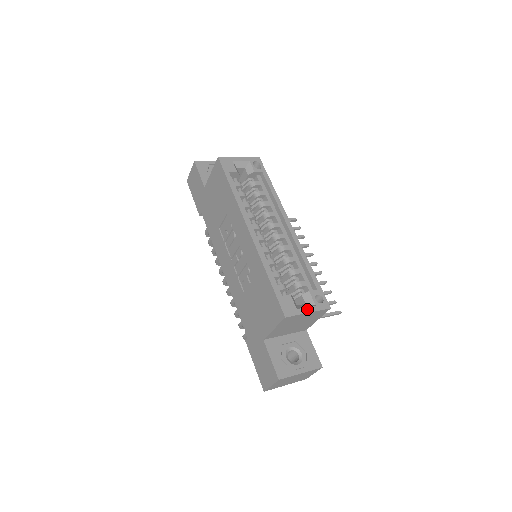
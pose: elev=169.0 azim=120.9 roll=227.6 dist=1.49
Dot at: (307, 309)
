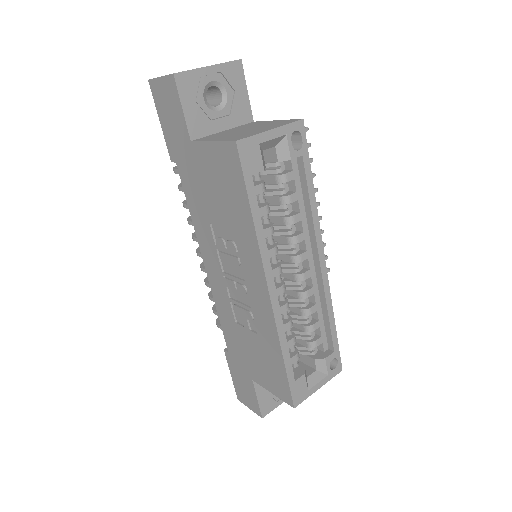
Dot at: (318, 385)
